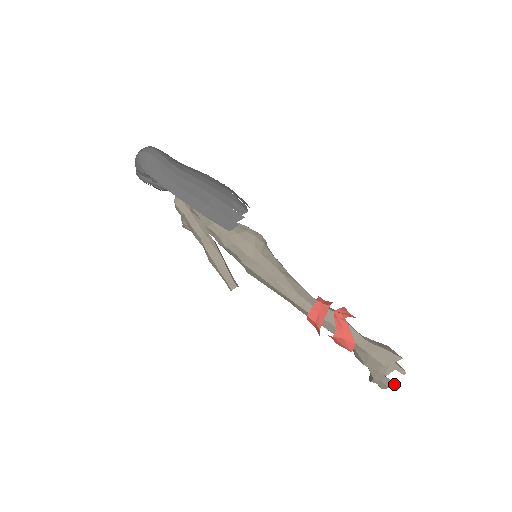
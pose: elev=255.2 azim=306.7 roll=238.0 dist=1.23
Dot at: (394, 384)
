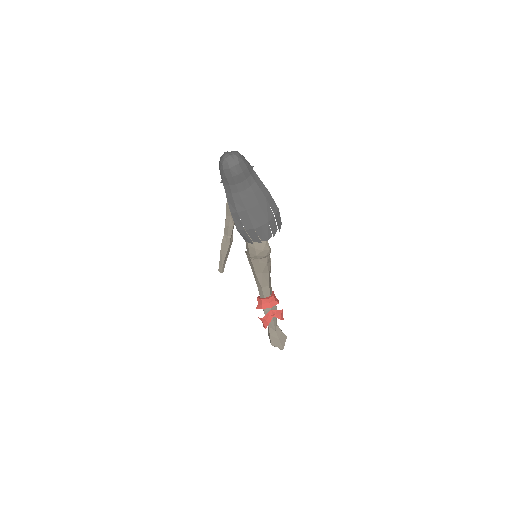
Dot at: (274, 346)
